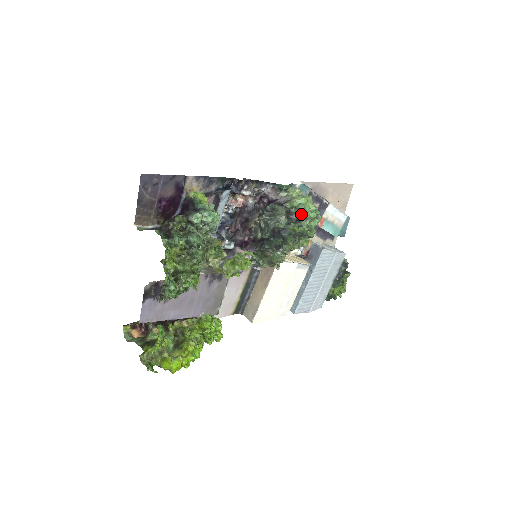
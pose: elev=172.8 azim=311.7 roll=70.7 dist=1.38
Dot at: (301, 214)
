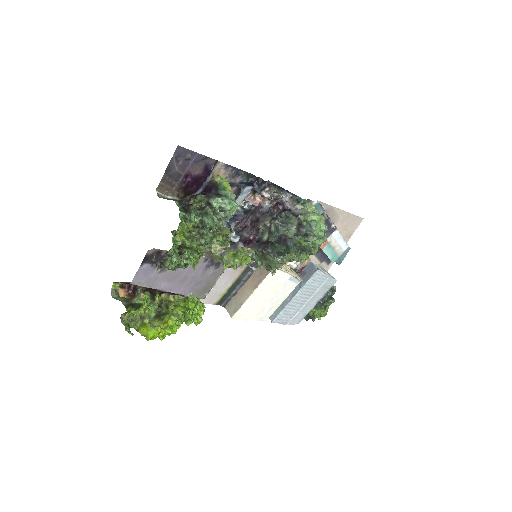
Dot at: (311, 230)
